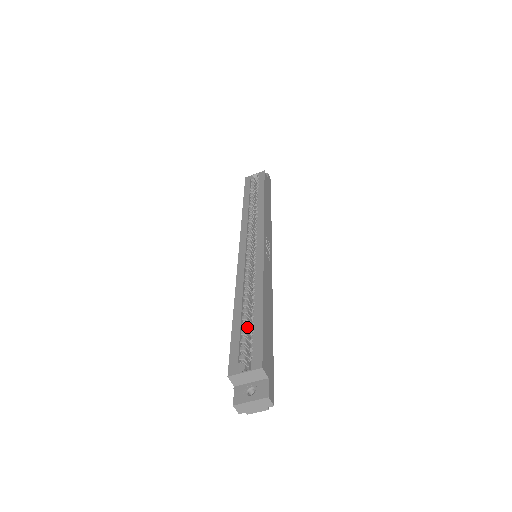
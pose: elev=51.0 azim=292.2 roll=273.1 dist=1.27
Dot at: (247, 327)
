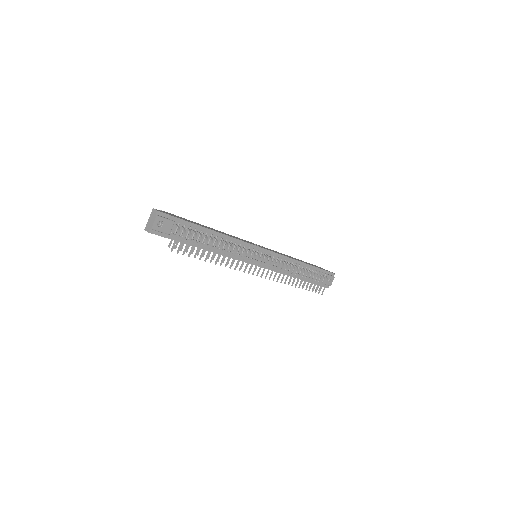
Dot at: occluded
